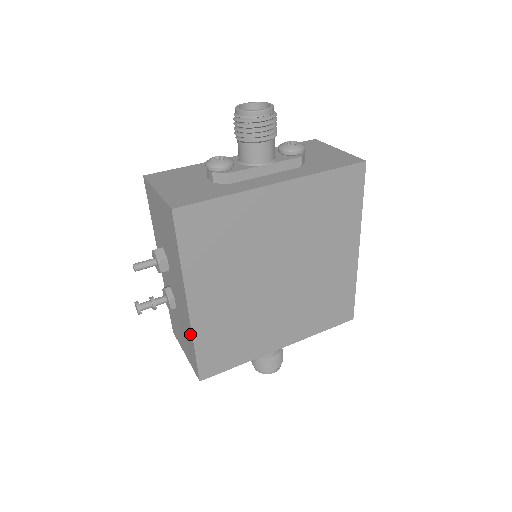
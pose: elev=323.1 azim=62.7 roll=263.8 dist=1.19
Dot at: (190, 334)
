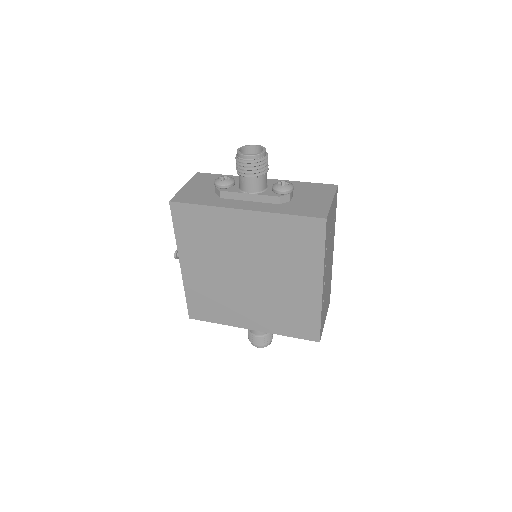
Dot at: occluded
